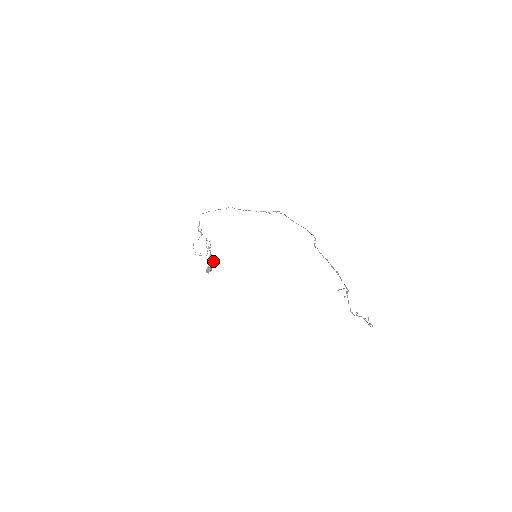
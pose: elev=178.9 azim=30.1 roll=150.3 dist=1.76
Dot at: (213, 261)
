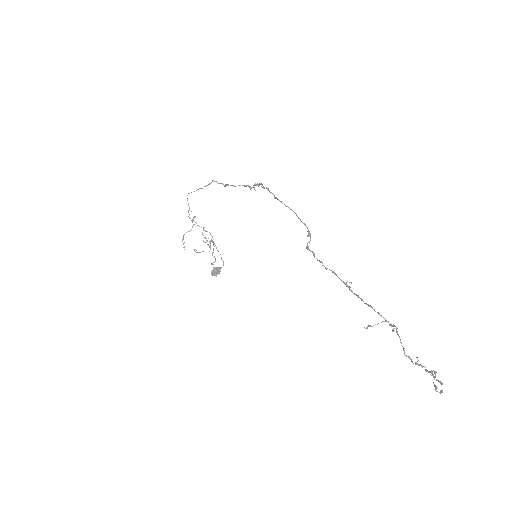
Dot at: (221, 259)
